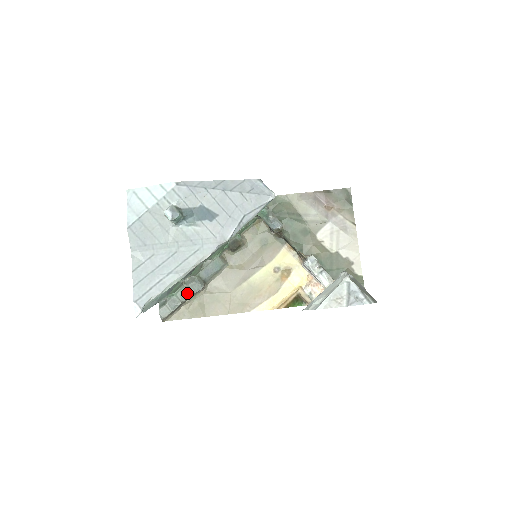
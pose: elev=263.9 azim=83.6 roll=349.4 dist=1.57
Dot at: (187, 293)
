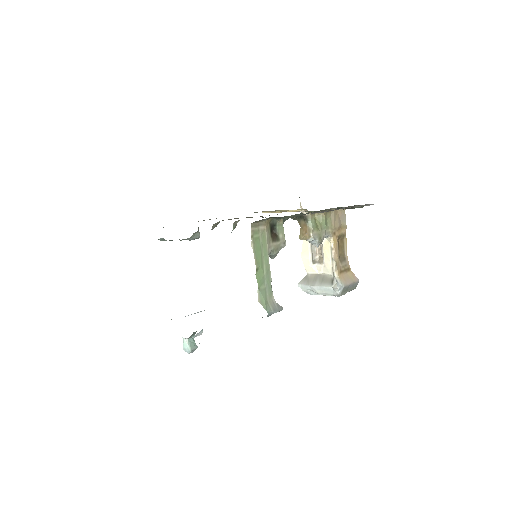
Dot at: occluded
